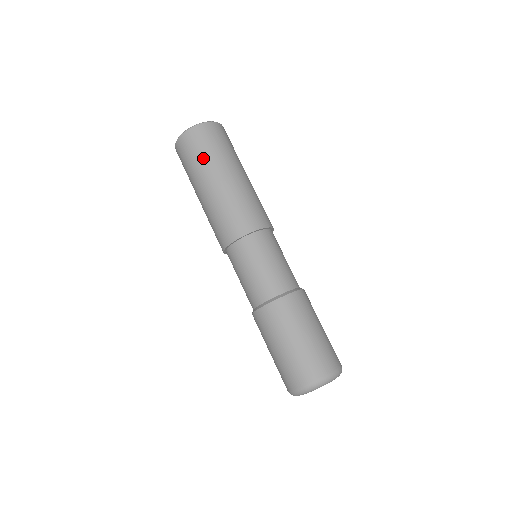
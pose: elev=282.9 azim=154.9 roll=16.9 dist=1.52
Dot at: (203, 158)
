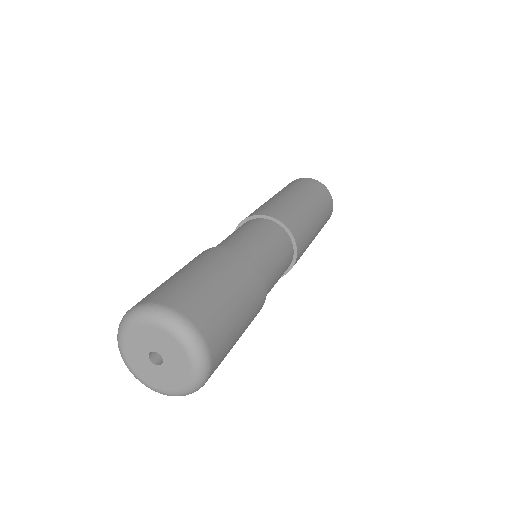
Dot at: occluded
